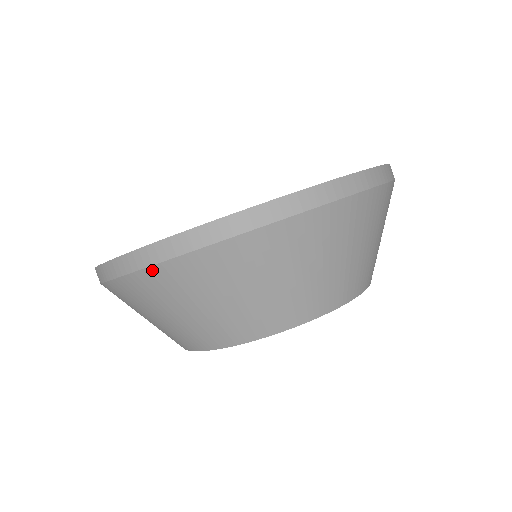
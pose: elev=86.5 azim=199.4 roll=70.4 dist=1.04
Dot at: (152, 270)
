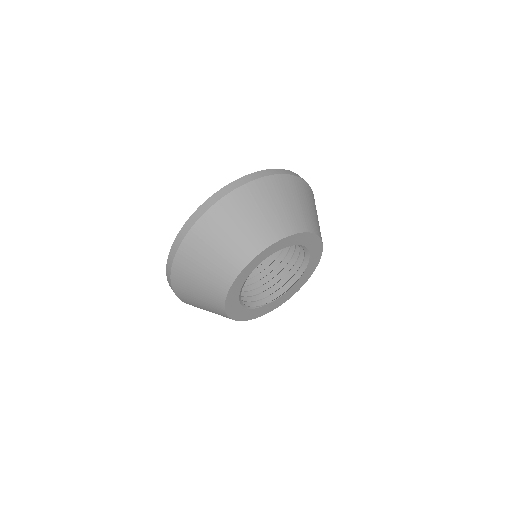
Dot at: (172, 278)
